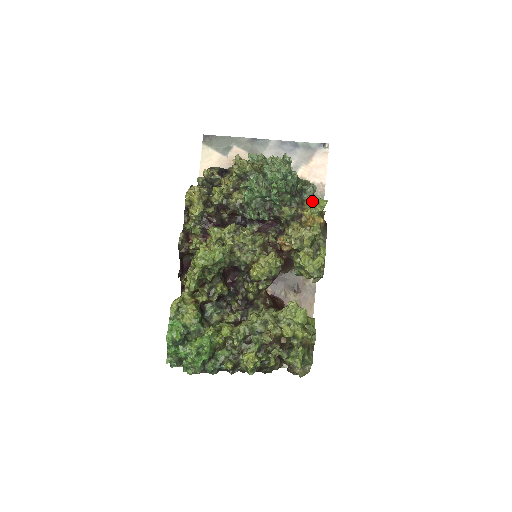
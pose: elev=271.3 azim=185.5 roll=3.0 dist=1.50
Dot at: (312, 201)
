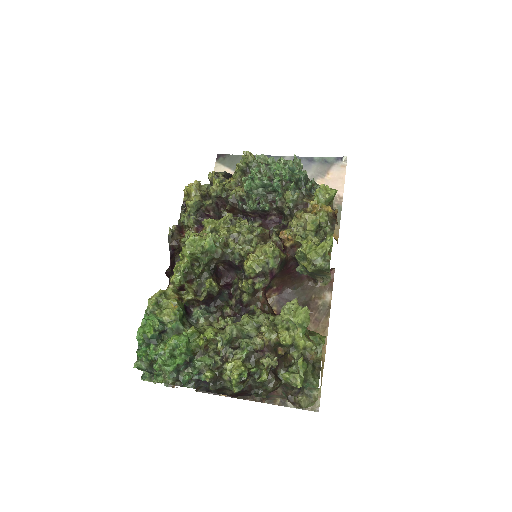
Dot at: occluded
